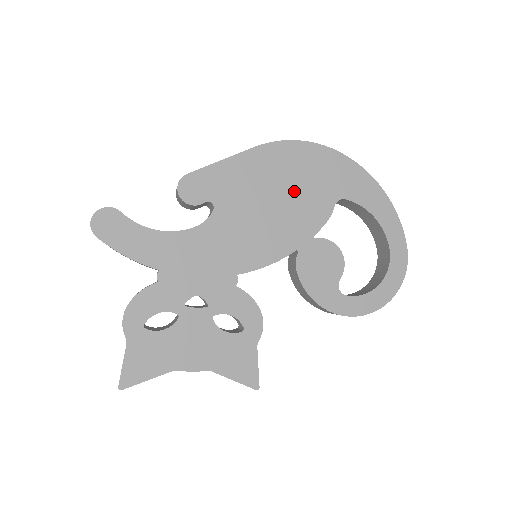
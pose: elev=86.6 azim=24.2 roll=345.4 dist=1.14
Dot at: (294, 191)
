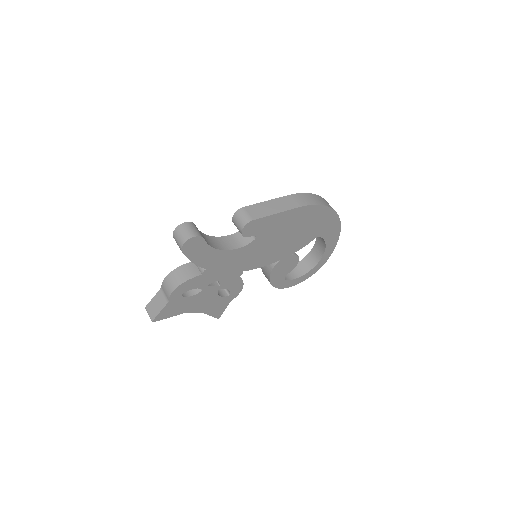
Dot at: (300, 232)
